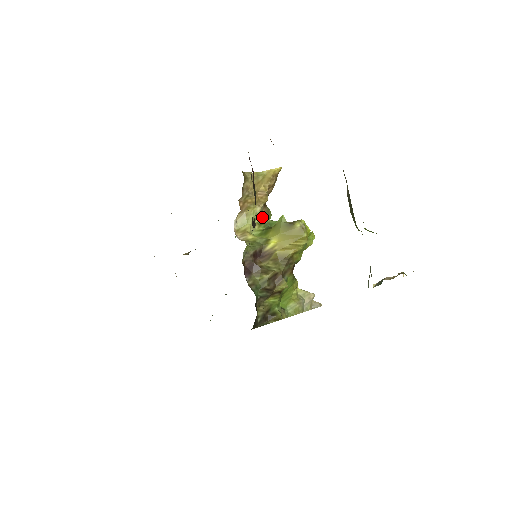
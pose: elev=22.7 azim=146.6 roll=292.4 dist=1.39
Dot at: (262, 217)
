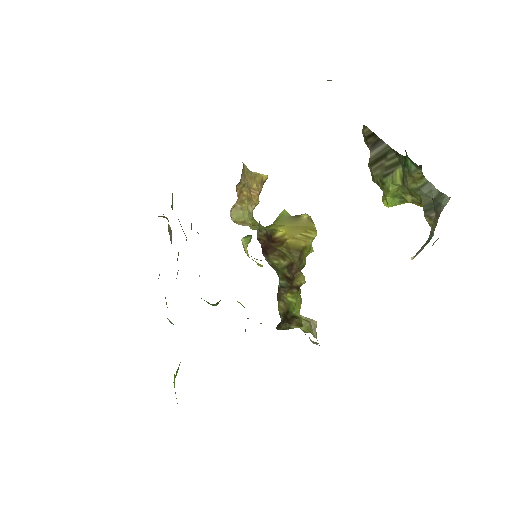
Dot at: (254, 220)
